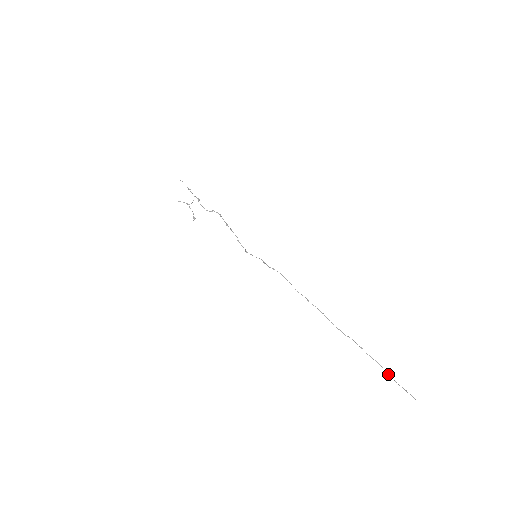
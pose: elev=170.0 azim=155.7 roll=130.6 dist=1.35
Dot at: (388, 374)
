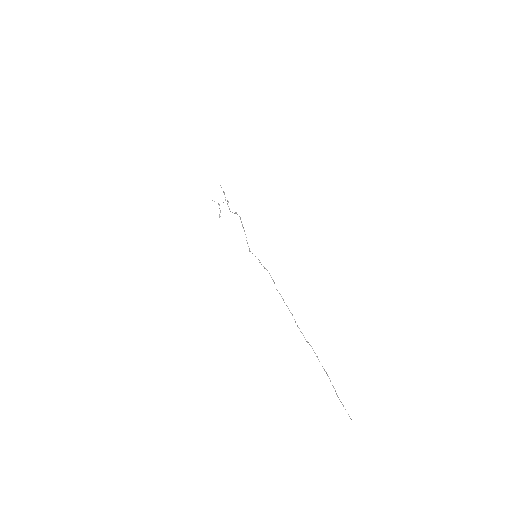
Dot at: (333, 387)
